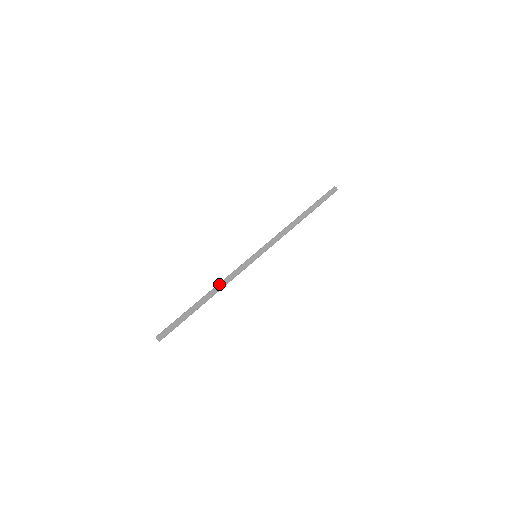
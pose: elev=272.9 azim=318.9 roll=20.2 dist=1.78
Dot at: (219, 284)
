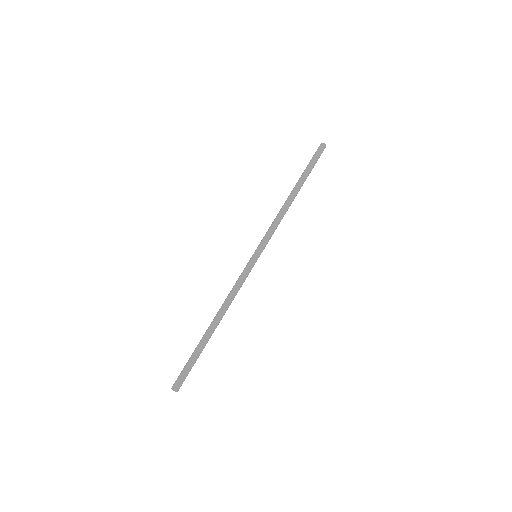
Dot at: (223, 303)
